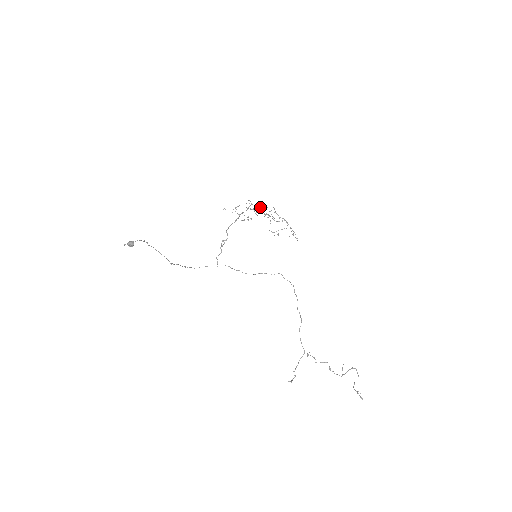
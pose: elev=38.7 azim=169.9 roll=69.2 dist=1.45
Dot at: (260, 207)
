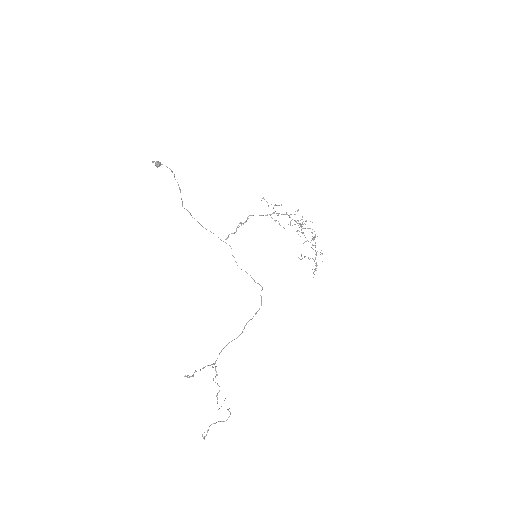
Dot at: occluded
